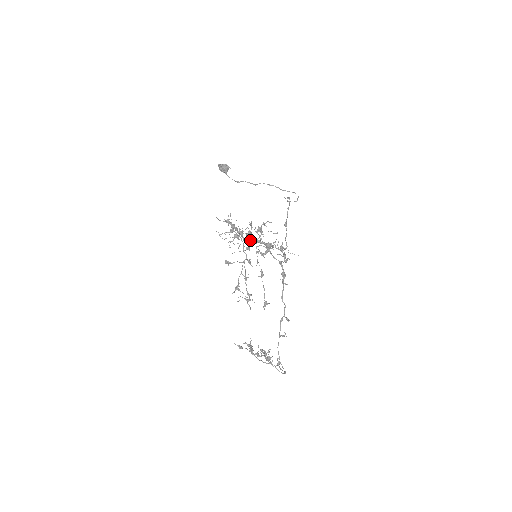
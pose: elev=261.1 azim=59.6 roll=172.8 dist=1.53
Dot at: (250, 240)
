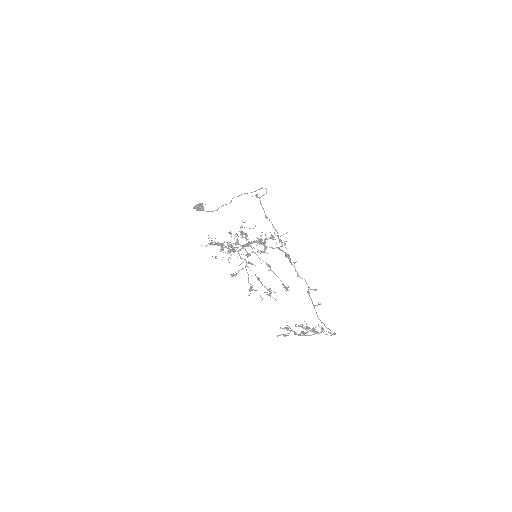
Dot at: (241, 246)
